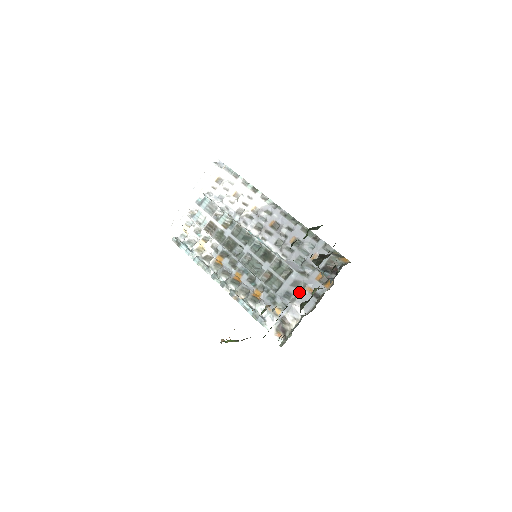
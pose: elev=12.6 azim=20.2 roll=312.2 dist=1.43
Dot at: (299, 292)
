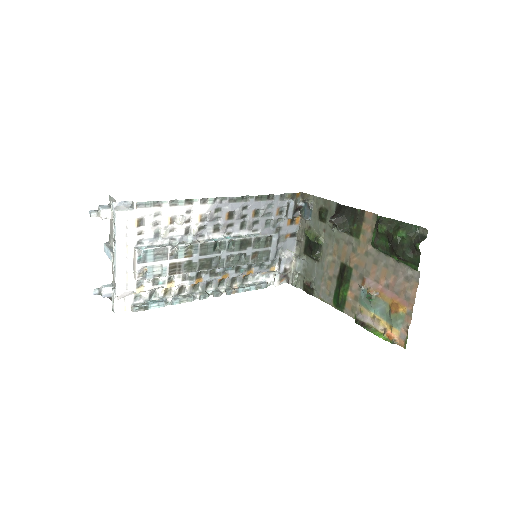
Dot at: (281, 244)
